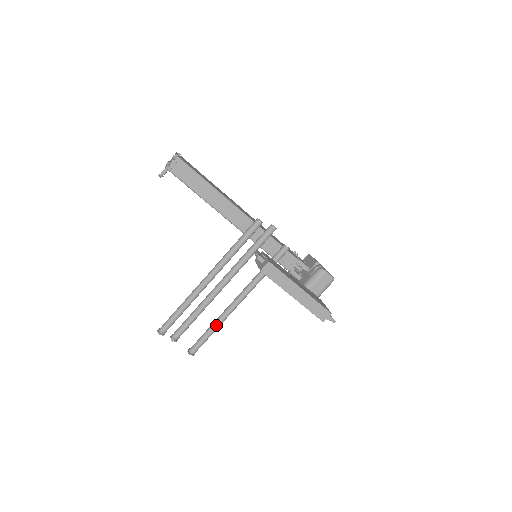
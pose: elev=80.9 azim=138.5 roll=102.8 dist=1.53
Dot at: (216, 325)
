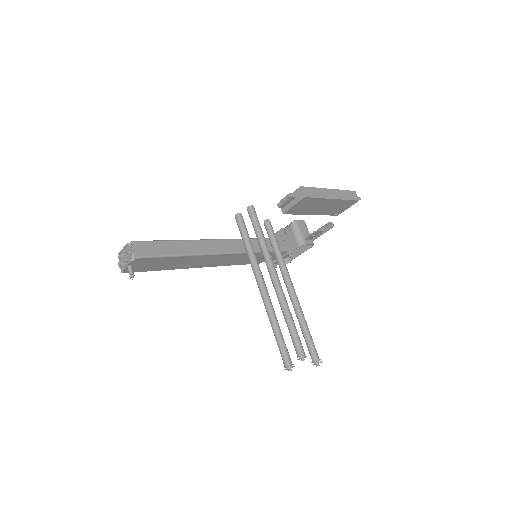
Dot at: (303, 320)
